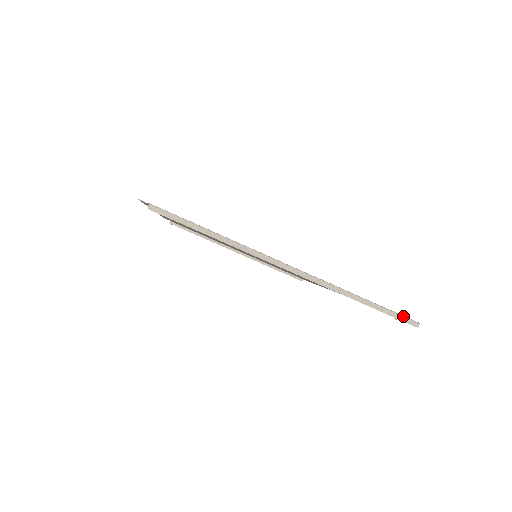
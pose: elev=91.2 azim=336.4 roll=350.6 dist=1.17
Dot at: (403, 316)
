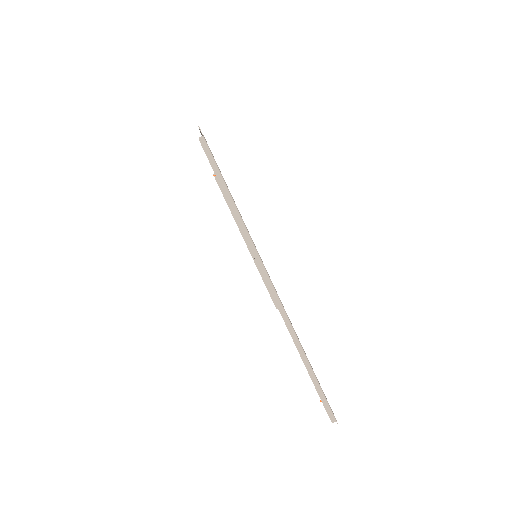
Dot at: (328, 403)
